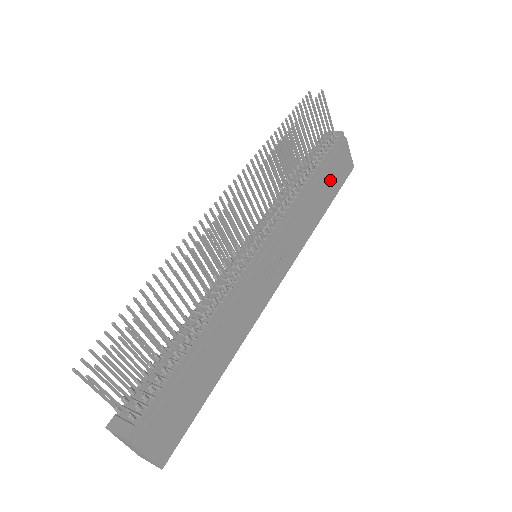
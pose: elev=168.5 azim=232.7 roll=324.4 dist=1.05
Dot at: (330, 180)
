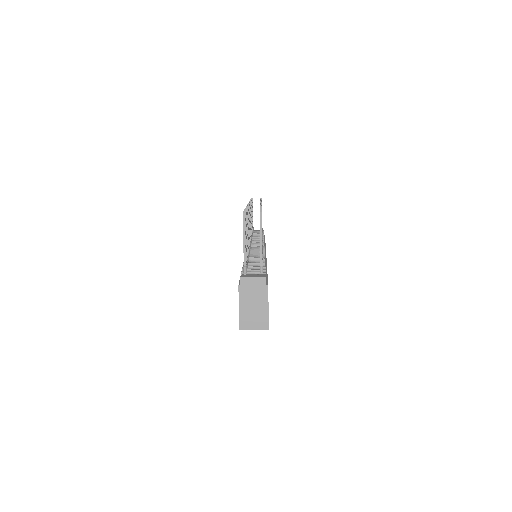
Dot at: occluded
